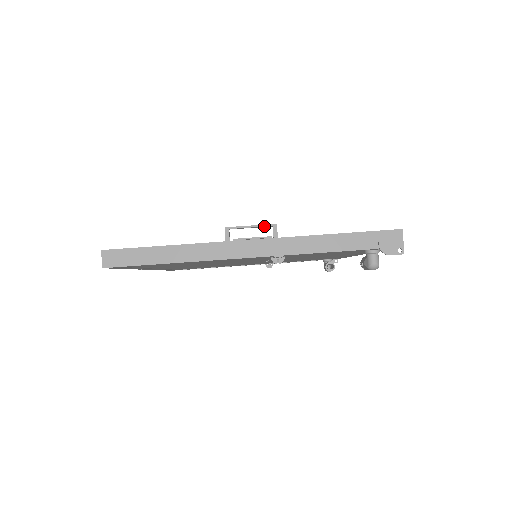
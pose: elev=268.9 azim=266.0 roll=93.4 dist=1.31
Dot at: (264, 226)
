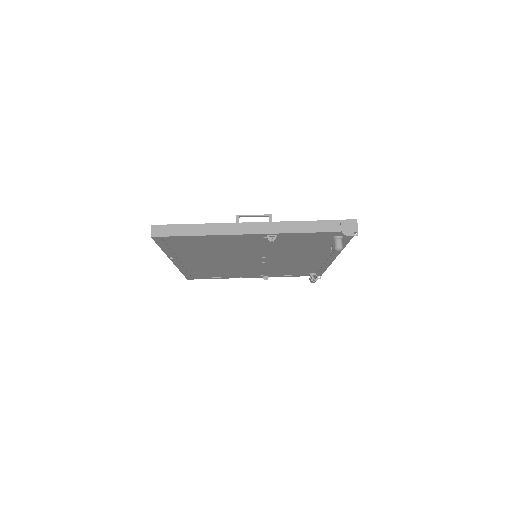
Dot at: (263, 215)
